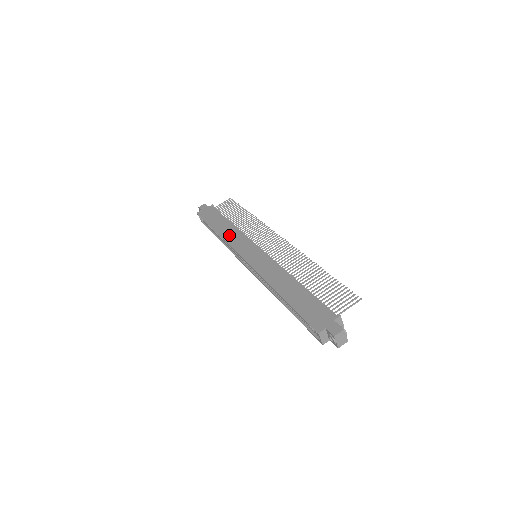
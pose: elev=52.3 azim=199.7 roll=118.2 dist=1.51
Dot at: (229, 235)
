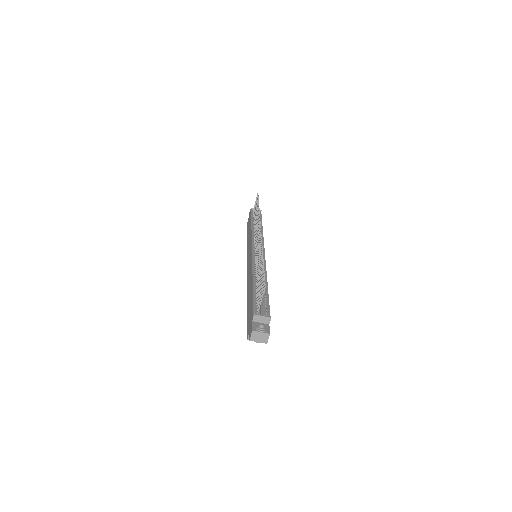
Dot at: (248, 241)
